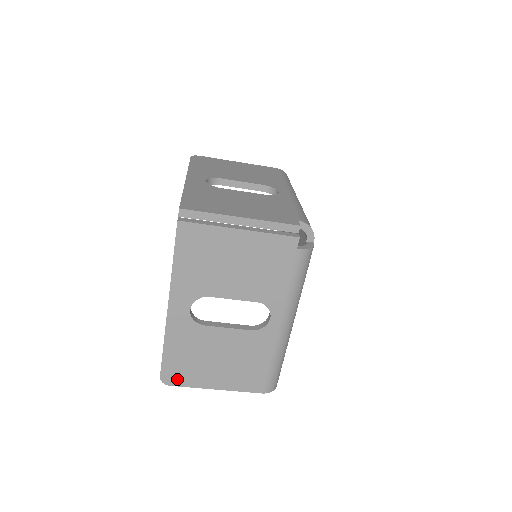
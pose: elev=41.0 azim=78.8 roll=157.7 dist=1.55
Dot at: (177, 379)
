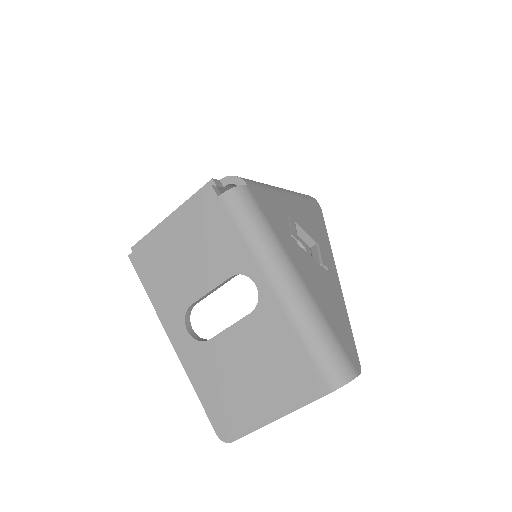
Dot at: (233, 428)
